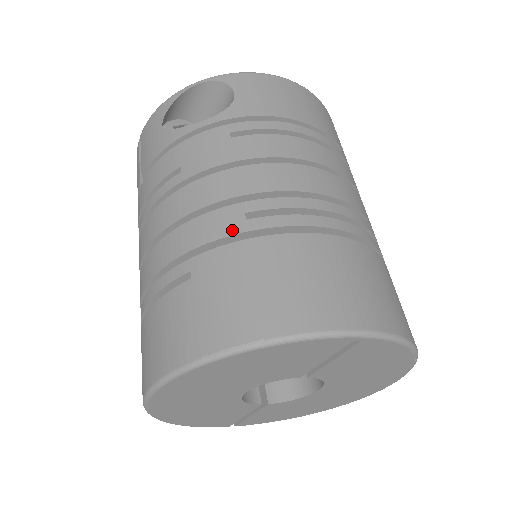
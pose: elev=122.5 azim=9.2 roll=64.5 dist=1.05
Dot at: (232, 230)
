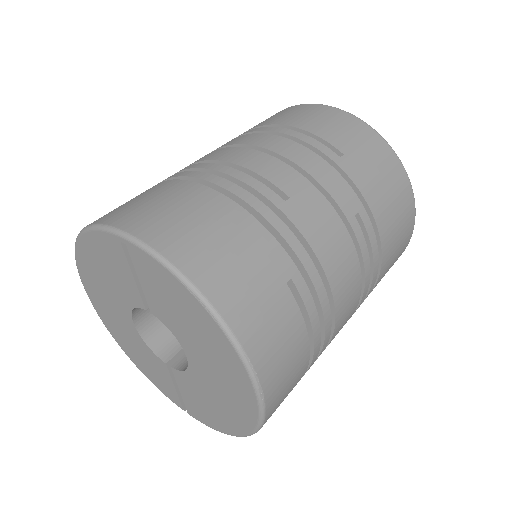
Dot at: occluded
